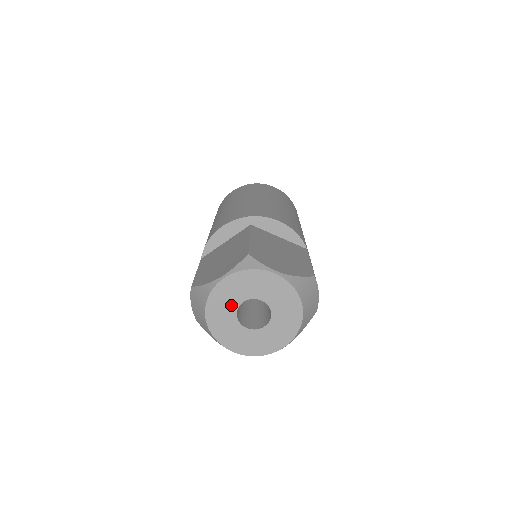
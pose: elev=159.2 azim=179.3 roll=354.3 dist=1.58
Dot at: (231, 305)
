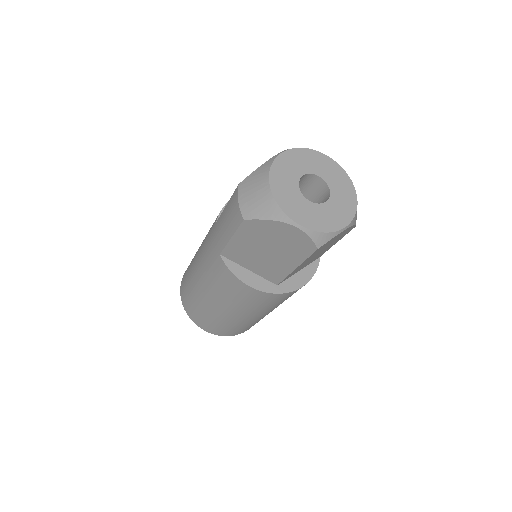
Dot at: (293, 176)
